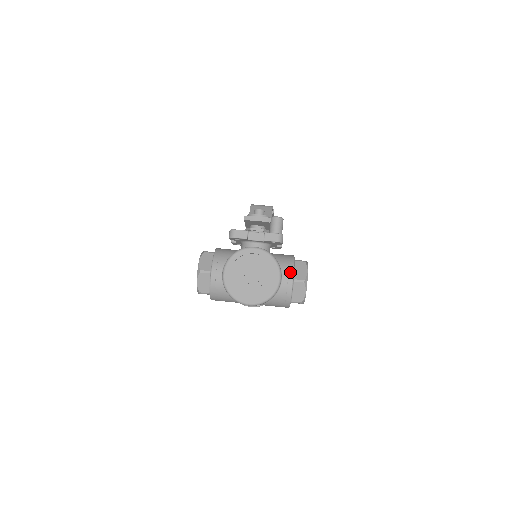
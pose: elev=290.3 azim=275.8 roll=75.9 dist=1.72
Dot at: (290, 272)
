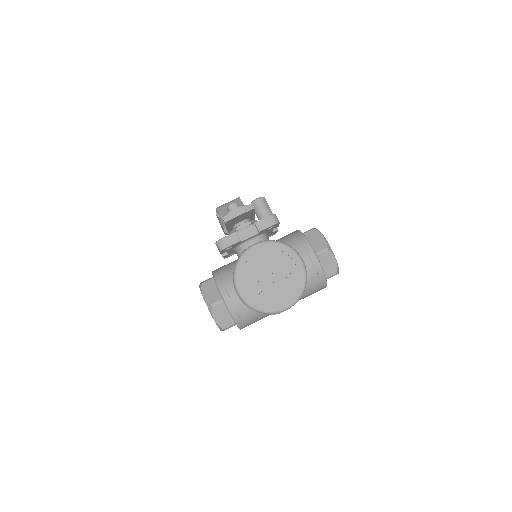
Dot at: (307, 248)
